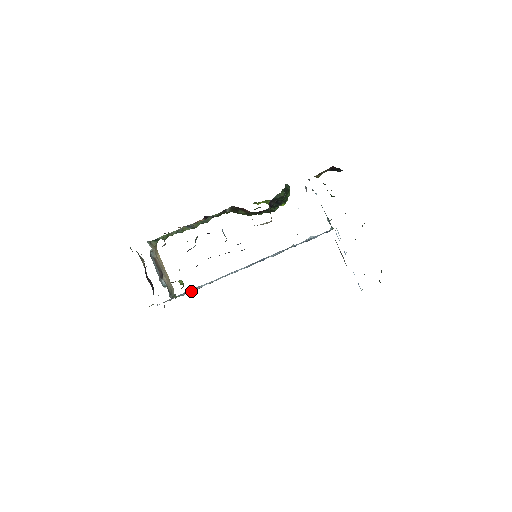
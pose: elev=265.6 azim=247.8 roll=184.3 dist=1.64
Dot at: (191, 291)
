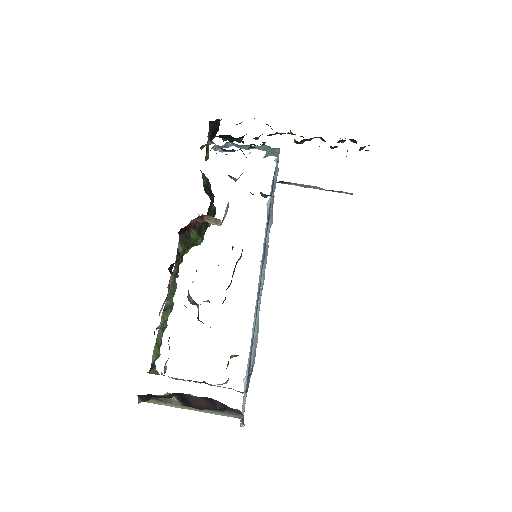
Dot at: (254, 351)
